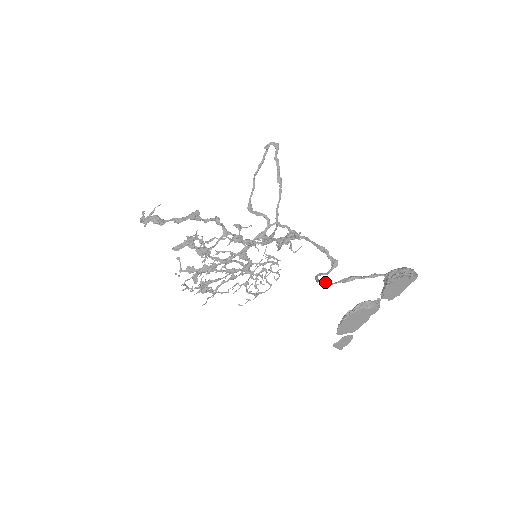
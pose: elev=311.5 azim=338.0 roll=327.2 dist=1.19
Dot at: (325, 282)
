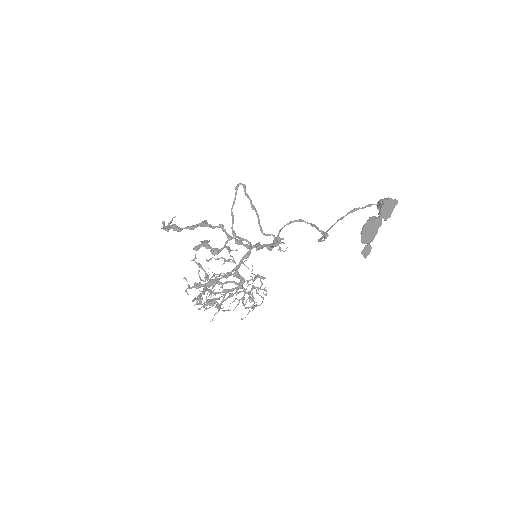
Dot at: (335, 223)
